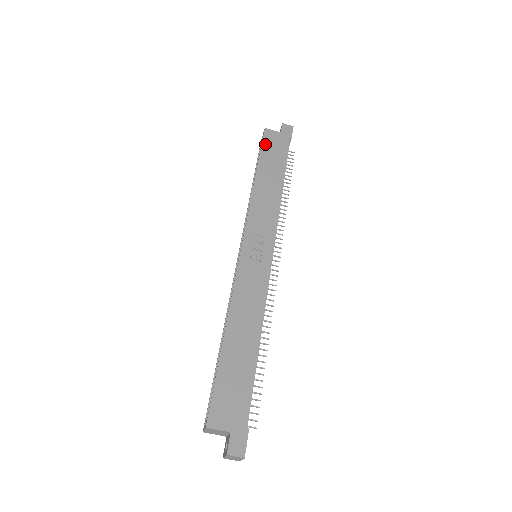
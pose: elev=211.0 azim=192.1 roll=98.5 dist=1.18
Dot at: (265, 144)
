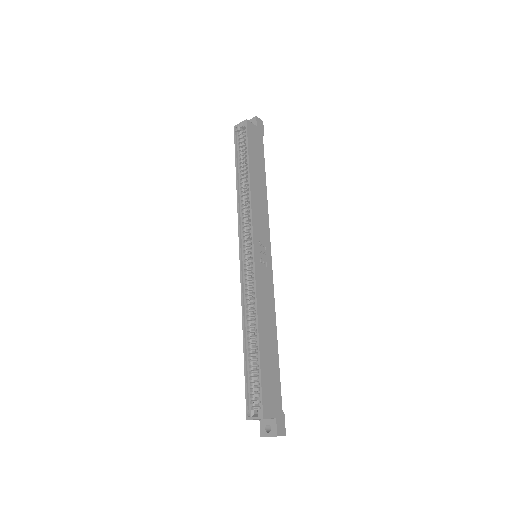
Dot at: (250, 138)
